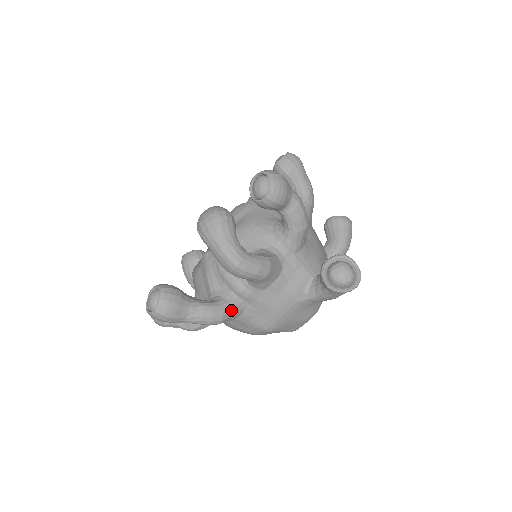
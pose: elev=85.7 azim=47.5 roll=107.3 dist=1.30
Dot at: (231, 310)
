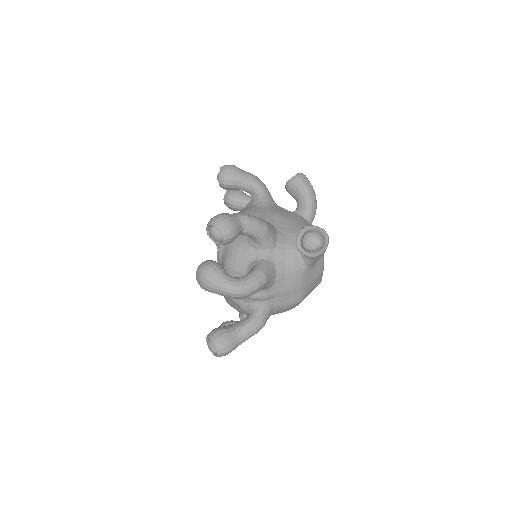
Dot at: (264, 313)
